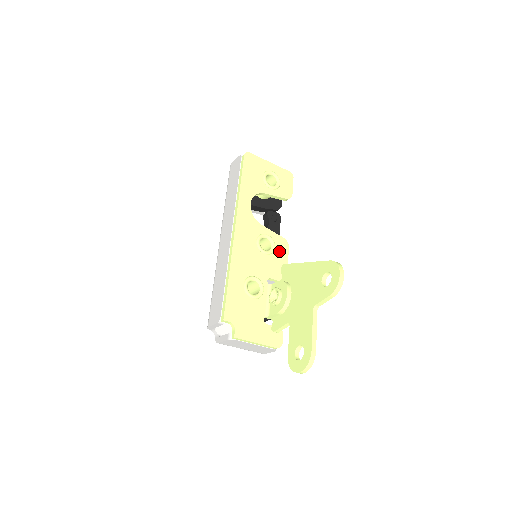
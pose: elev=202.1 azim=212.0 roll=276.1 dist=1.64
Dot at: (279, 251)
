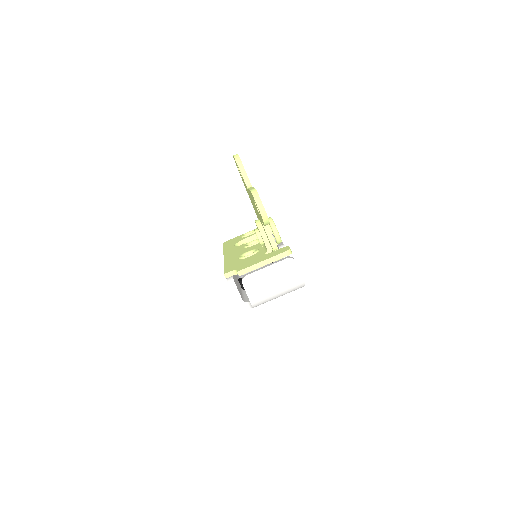
Dot at: occluded
